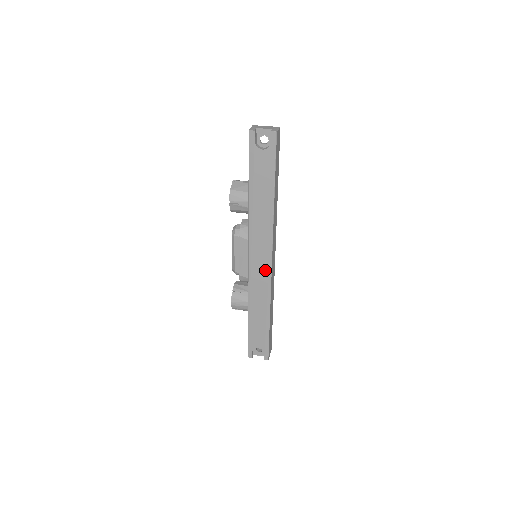
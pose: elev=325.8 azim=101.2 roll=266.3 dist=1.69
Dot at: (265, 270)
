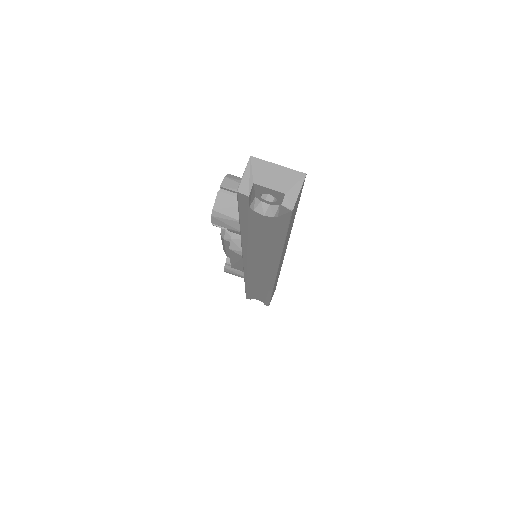
Dot at: (266, 278)
